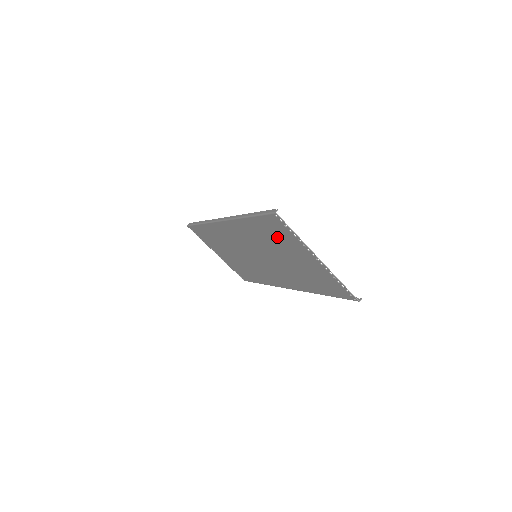
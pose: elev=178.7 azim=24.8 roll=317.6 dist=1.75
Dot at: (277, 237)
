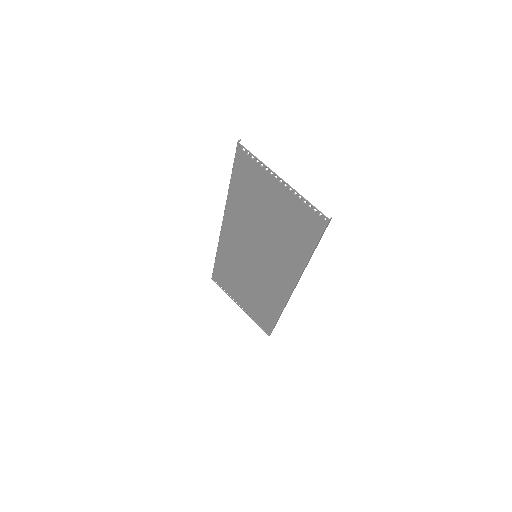
Dot at: (252, 186)
